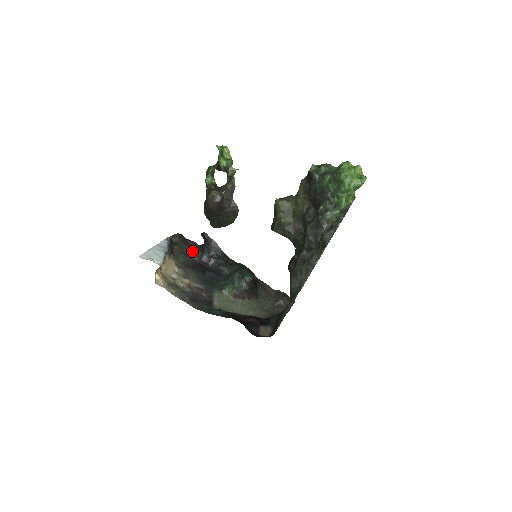
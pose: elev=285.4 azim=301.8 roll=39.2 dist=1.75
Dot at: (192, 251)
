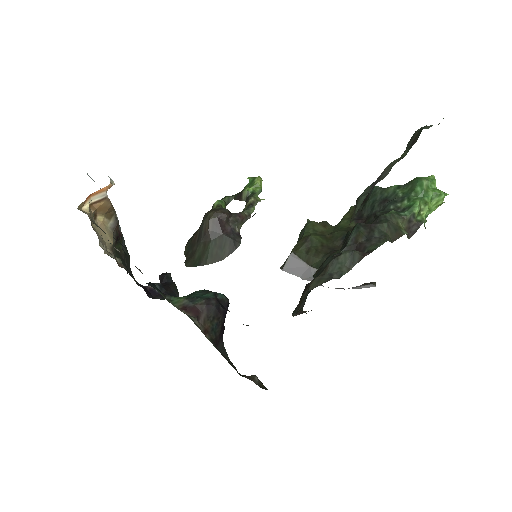
Dot at: occluded
